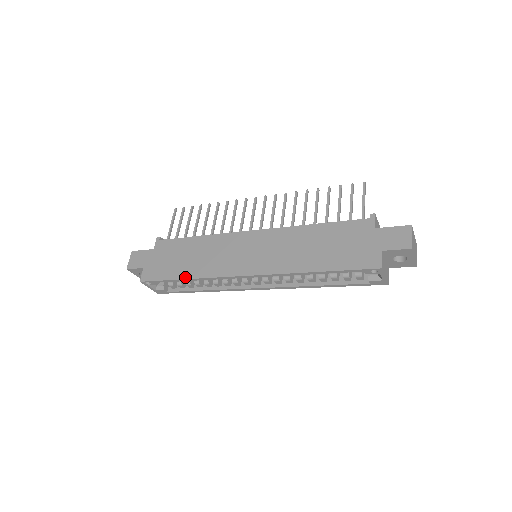
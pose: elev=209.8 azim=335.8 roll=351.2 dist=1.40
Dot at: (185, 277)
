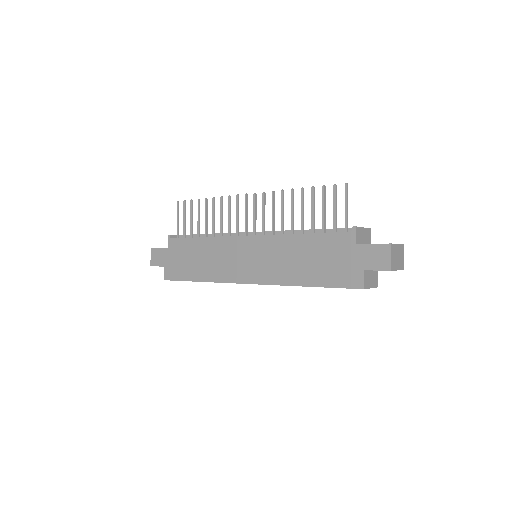
Dot at: (198, 280)
